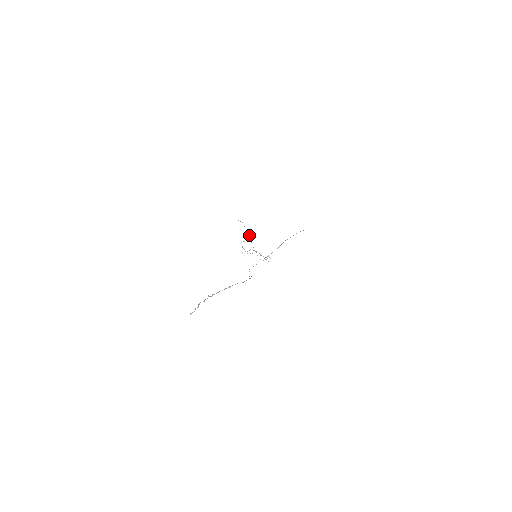
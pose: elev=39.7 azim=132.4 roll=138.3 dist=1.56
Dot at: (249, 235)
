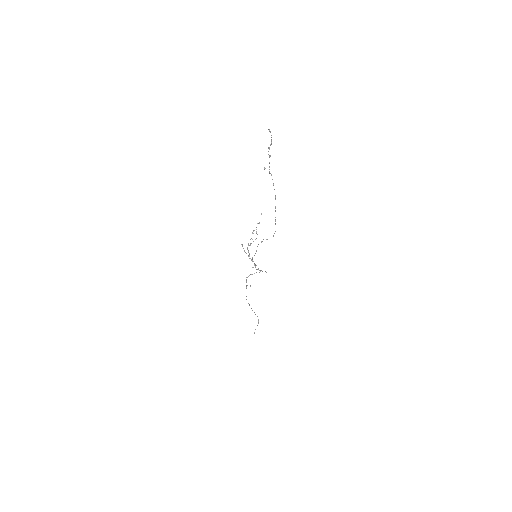
Dot at: occluded
